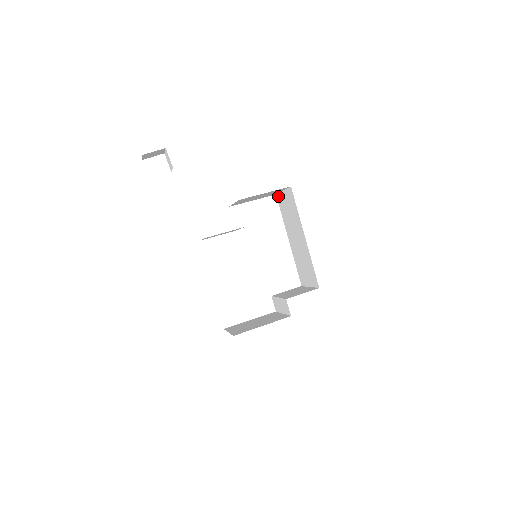
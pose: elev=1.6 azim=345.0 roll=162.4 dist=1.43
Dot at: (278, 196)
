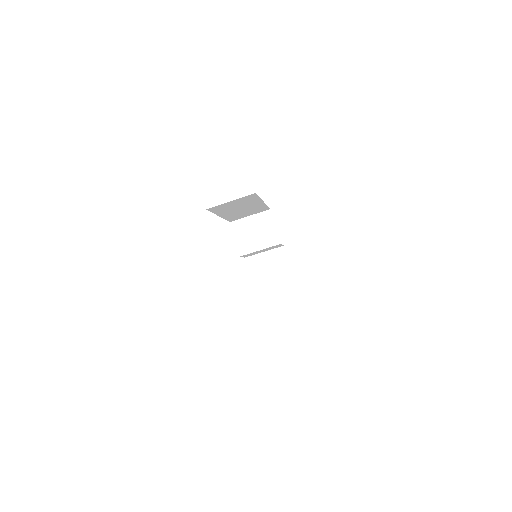
Dot at: occluded
